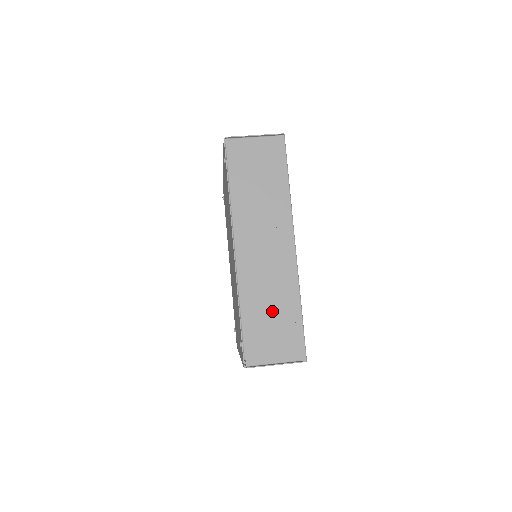
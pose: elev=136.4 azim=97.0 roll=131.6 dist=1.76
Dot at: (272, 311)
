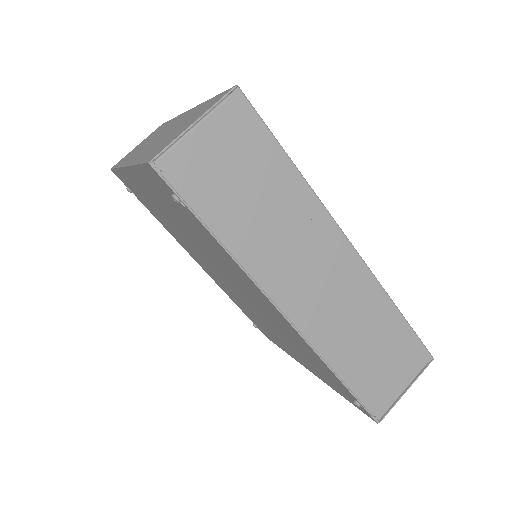
Dot at: (371, 343)
